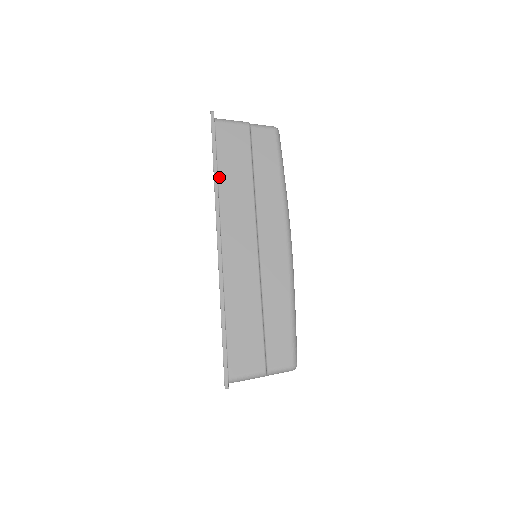
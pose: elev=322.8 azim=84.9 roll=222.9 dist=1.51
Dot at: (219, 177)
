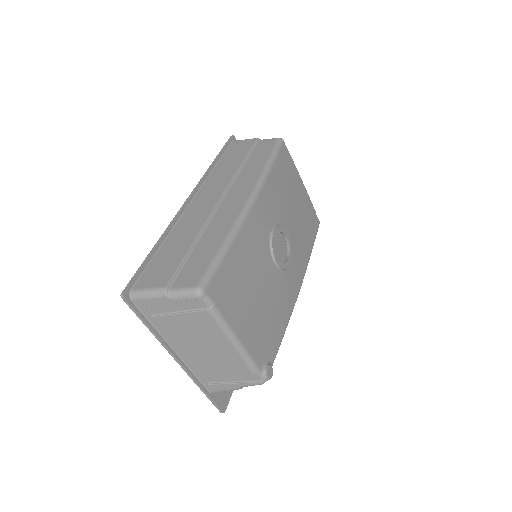
Dot at: (216, 167)
